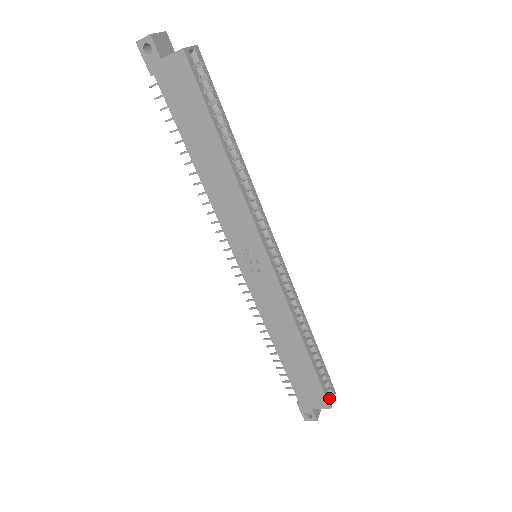
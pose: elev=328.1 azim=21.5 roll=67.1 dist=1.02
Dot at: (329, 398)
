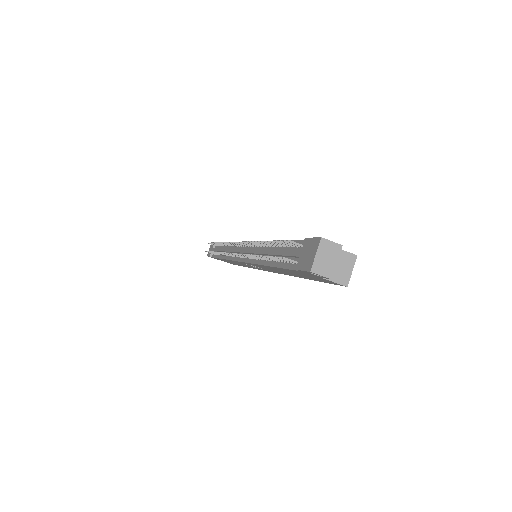
Dot at: occluded
